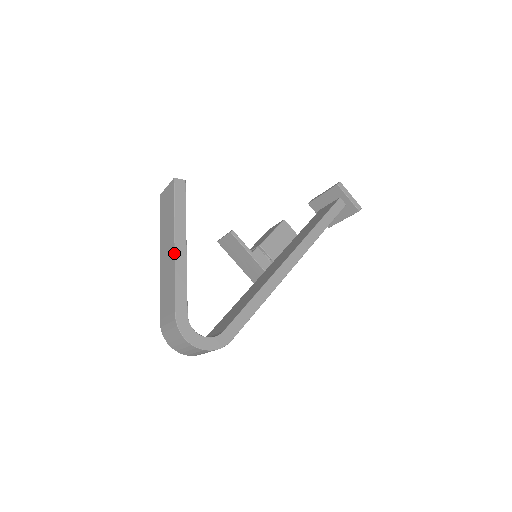
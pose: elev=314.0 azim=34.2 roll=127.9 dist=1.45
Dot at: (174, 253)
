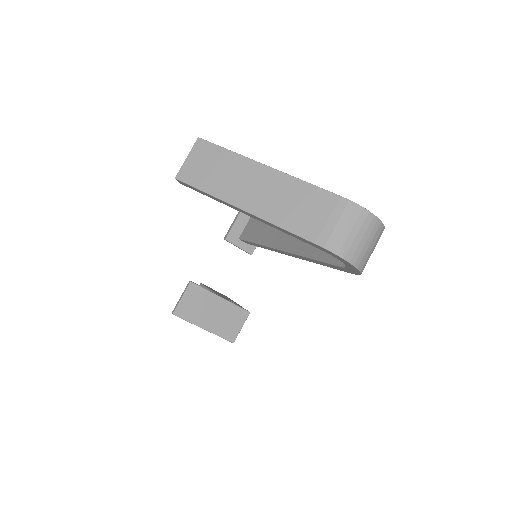
Dot at: (277, 170)
